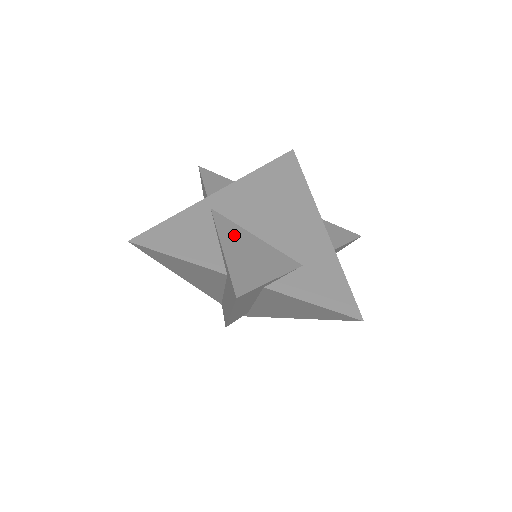
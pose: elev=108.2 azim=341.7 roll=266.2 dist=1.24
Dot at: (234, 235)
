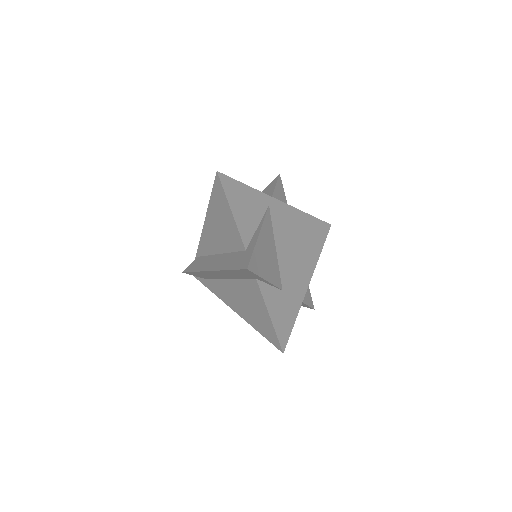
Dot at: (268, 234)
